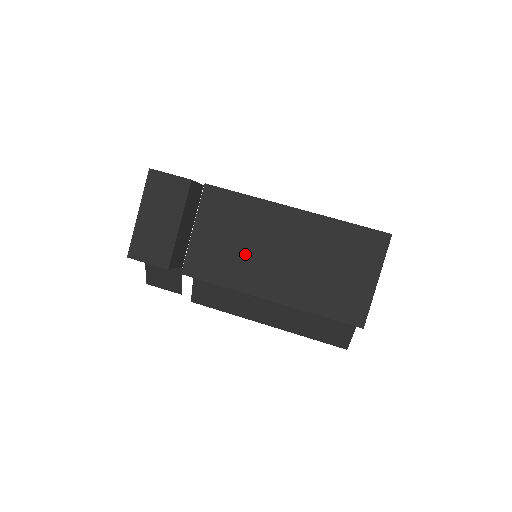
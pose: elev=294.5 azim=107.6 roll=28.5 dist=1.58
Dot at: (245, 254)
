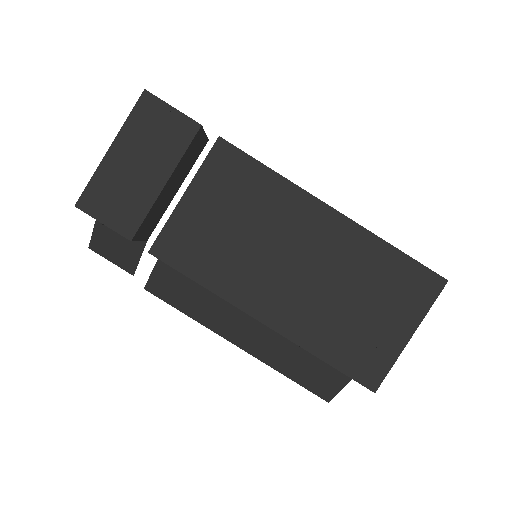
Dot at: (247, 251)
